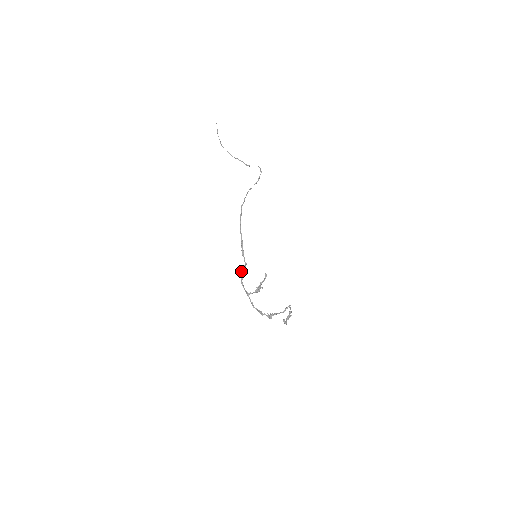
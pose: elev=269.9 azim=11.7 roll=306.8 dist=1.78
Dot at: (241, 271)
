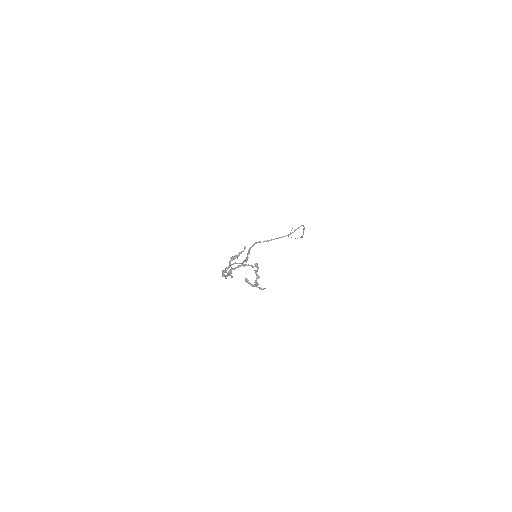
Dot at: (233, 263)
